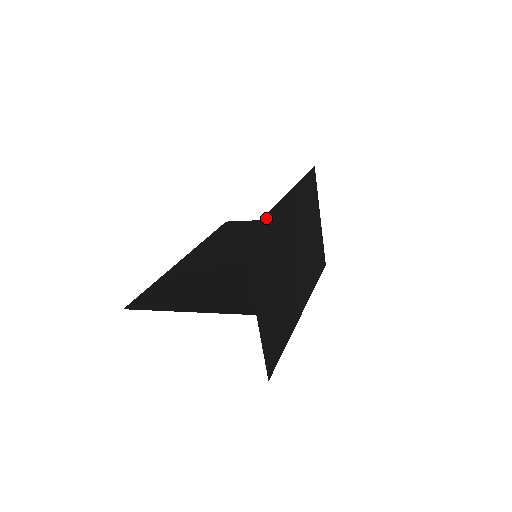
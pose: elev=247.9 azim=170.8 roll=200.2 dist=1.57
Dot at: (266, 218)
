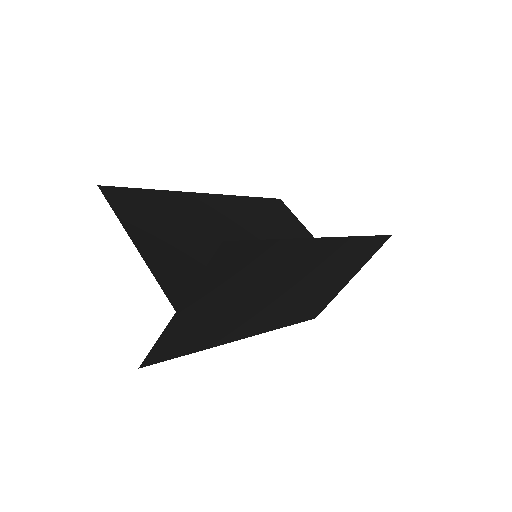
Dot at: (278, 241)
